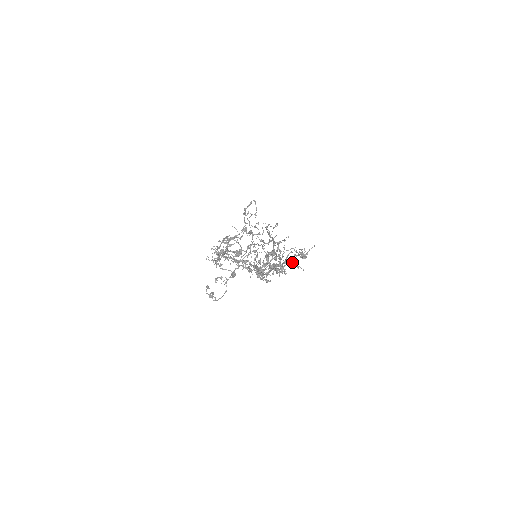
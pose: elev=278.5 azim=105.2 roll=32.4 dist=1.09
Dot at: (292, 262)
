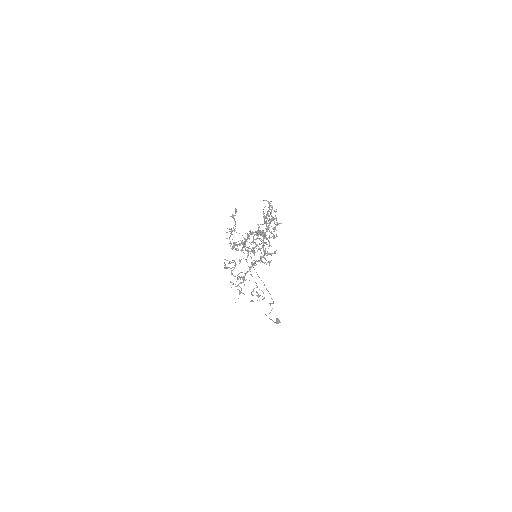
Dot at: (274, 229)
